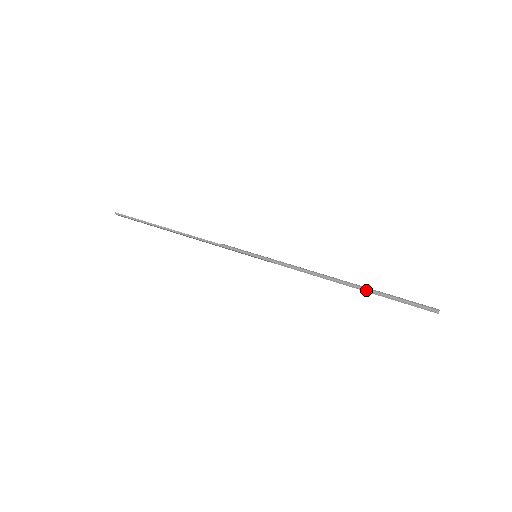
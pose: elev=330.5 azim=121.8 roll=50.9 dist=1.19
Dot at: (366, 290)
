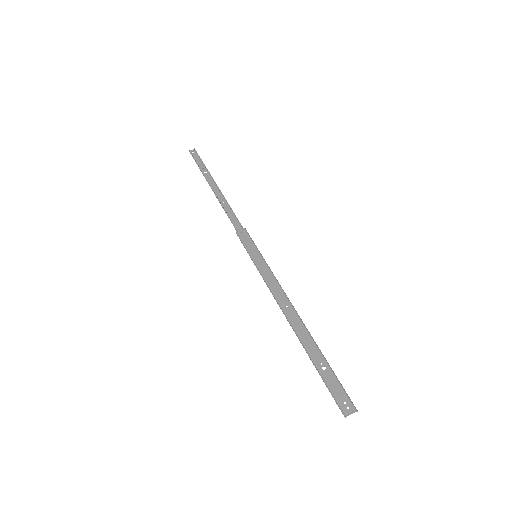
Dot at: (307, 353)
